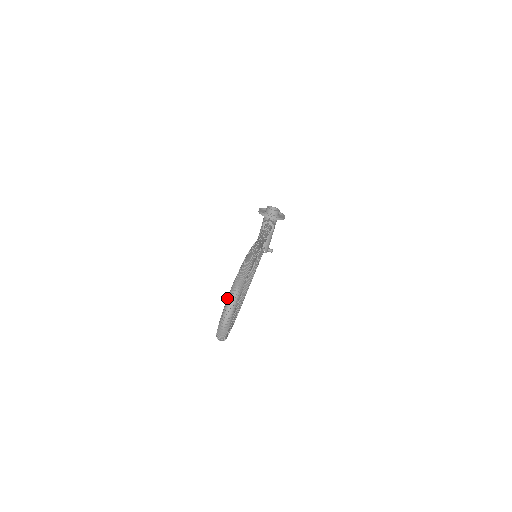
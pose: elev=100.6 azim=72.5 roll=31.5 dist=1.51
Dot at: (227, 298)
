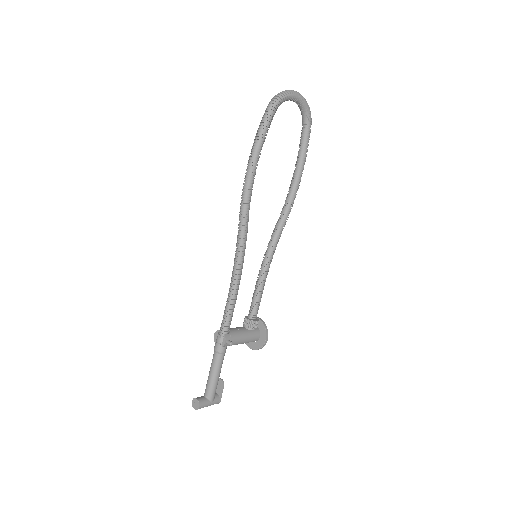
Dot at: occluded
